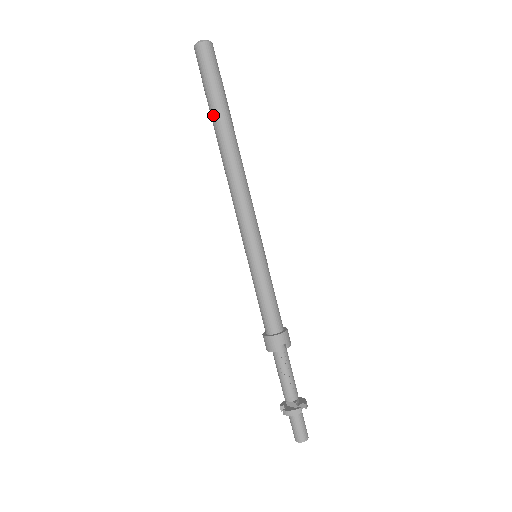
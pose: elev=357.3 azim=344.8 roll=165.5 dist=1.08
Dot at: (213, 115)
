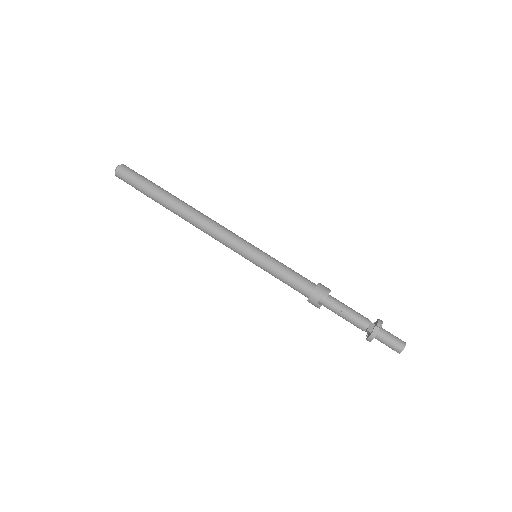
Dot at: occluded
